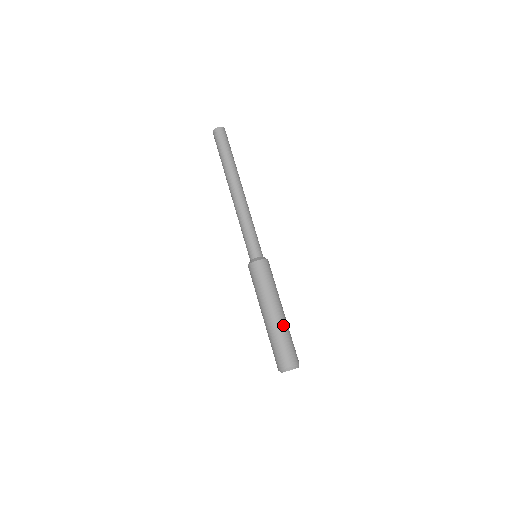
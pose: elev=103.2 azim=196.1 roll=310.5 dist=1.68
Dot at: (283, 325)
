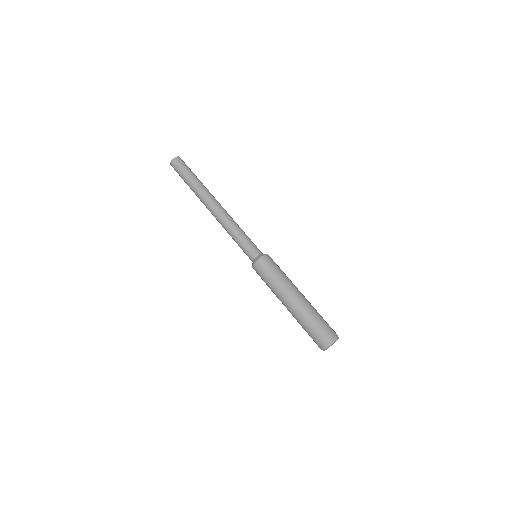
Dot at: (305, 308)
